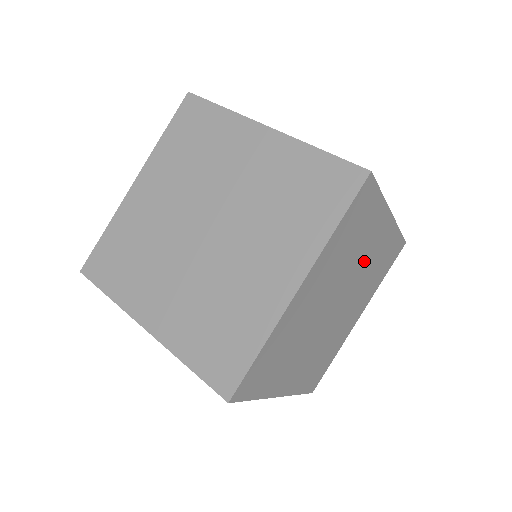
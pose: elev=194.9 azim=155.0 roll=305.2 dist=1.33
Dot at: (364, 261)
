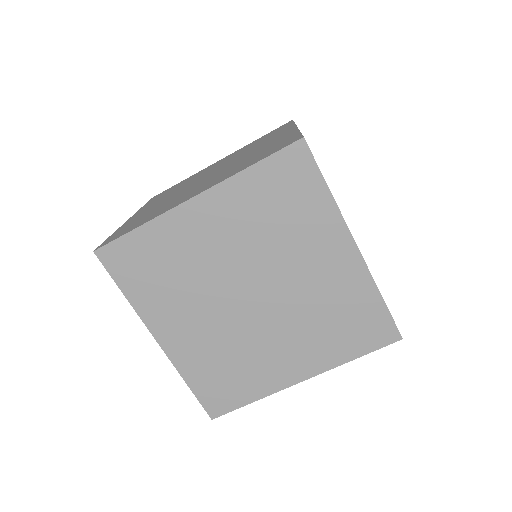
Dot at: (305, 274)
